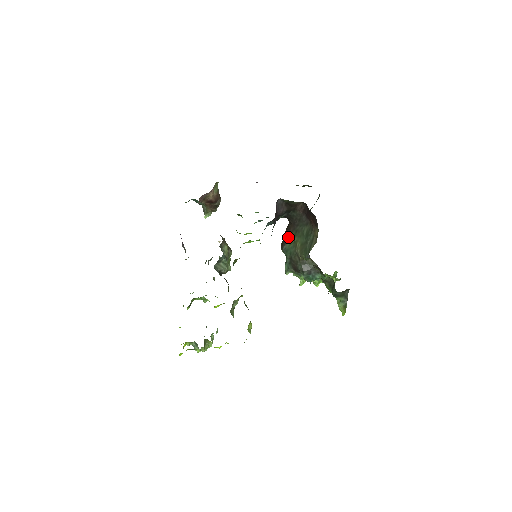
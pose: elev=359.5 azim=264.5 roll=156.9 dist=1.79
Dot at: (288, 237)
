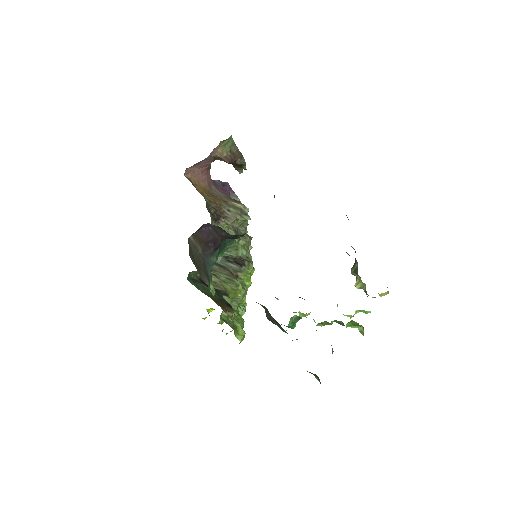
Dot at: occluded
